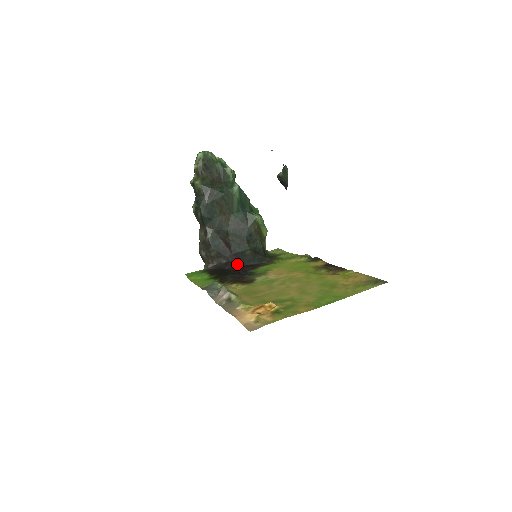
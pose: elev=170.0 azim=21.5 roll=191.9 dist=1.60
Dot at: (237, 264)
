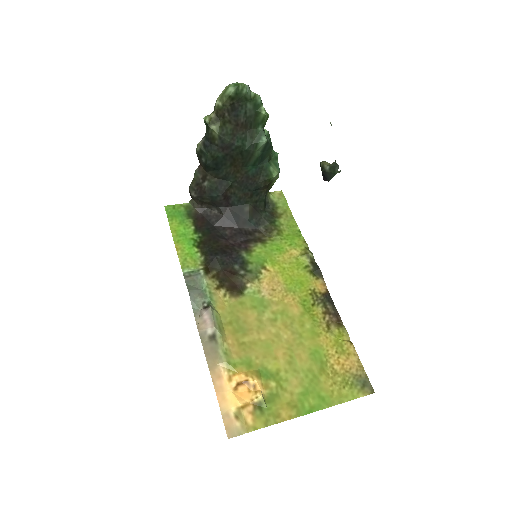
Dot at: (230, 223)
